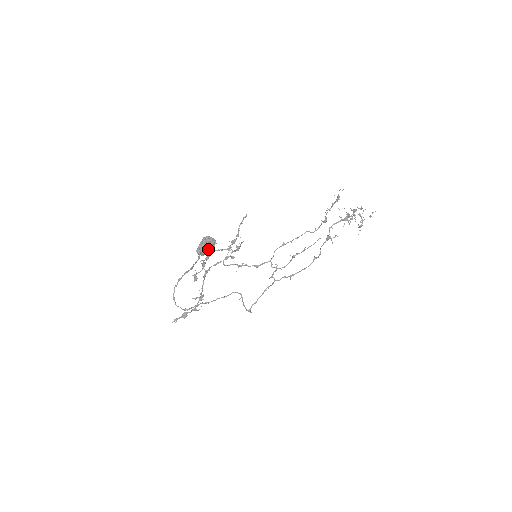
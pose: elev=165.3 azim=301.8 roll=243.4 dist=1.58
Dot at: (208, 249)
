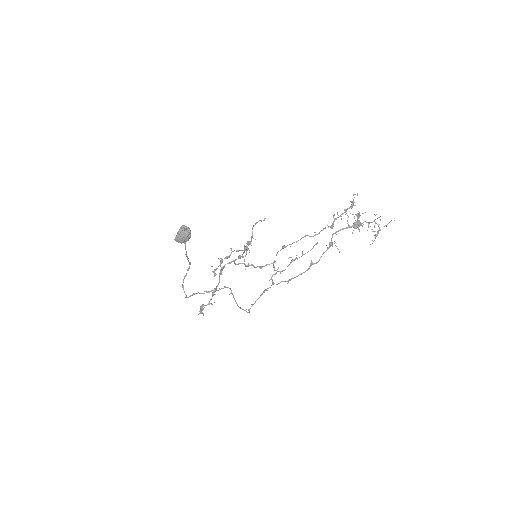
Dot at: (181, 236)
